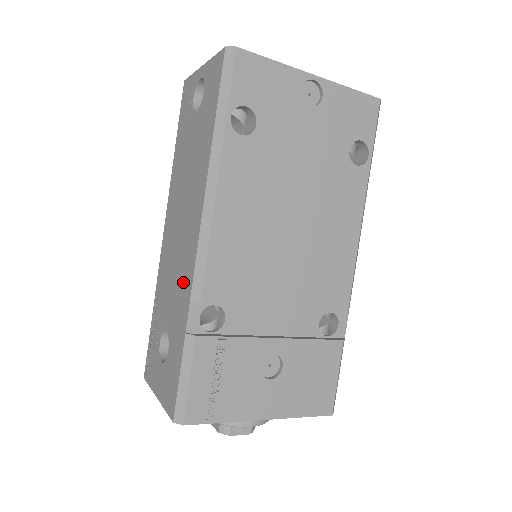
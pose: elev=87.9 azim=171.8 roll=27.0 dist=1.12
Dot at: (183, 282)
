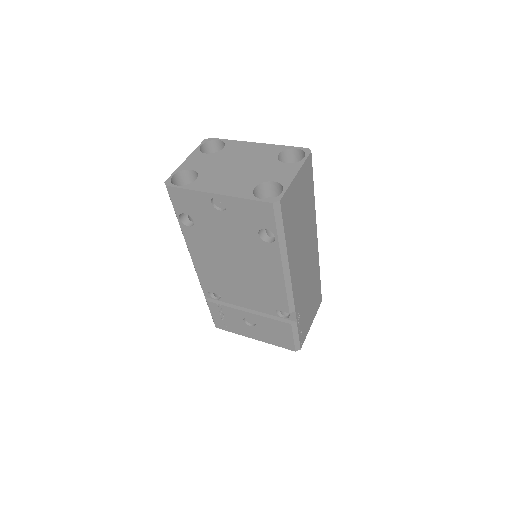
Dot at: occluded
